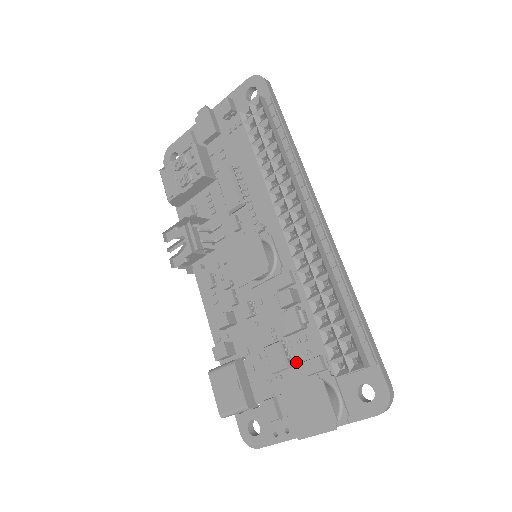
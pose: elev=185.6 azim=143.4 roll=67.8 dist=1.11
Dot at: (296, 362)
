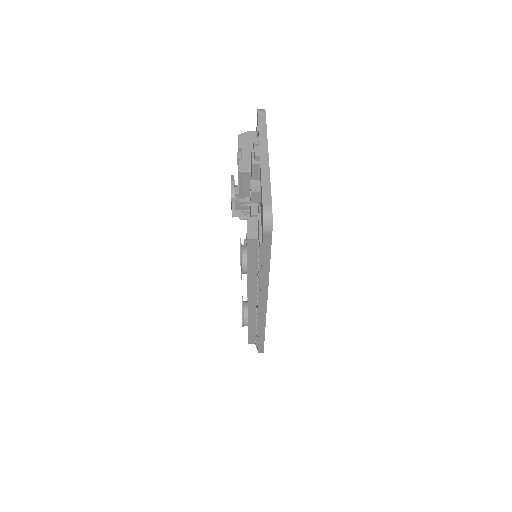
Dot at: occluded
